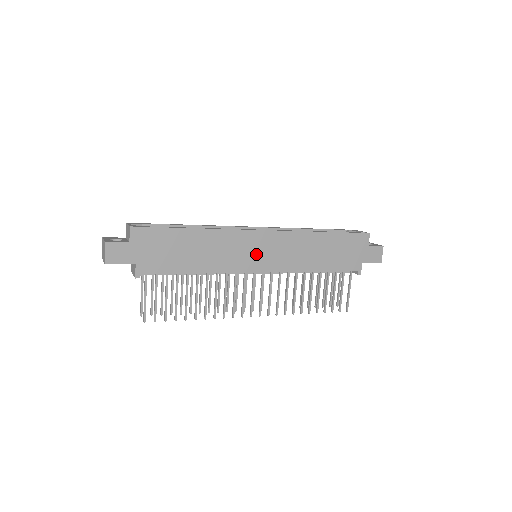
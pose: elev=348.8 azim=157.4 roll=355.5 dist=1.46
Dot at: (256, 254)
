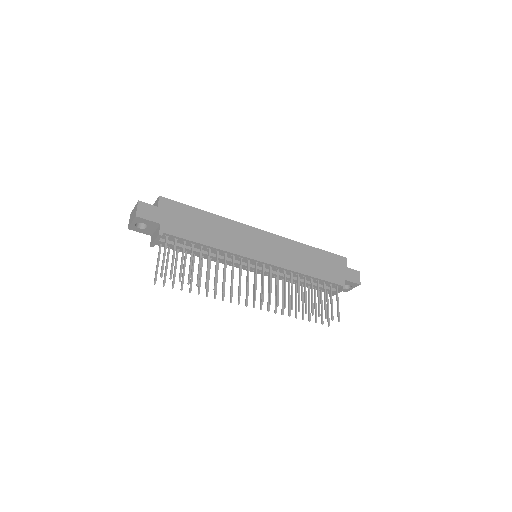
Dot at: (258, 246)
